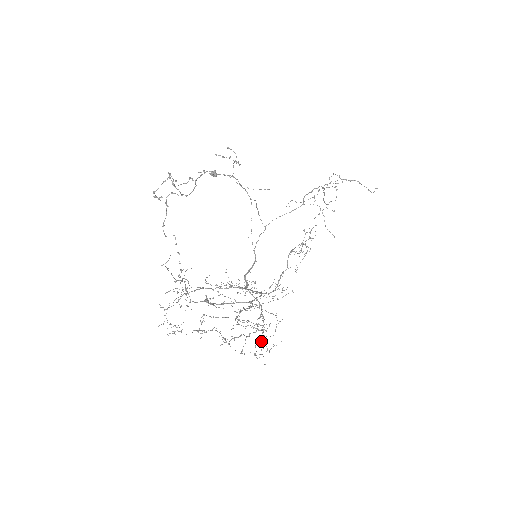
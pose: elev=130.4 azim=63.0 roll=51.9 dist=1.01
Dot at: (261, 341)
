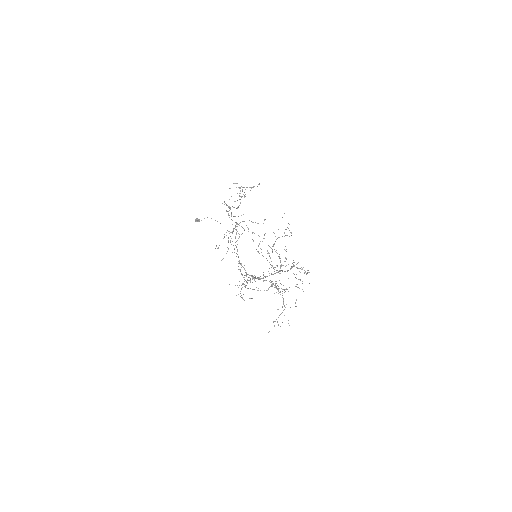
Dot at: (285, 307)
